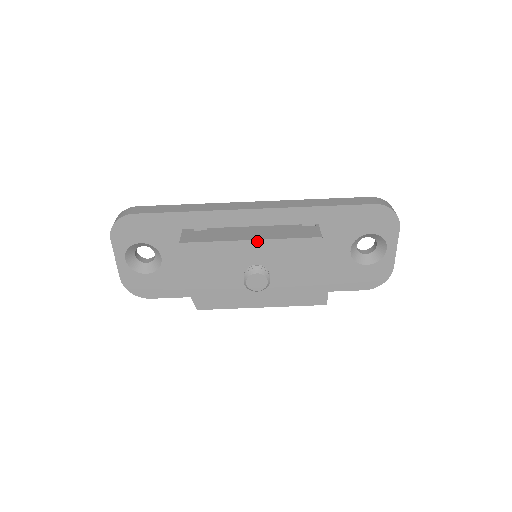
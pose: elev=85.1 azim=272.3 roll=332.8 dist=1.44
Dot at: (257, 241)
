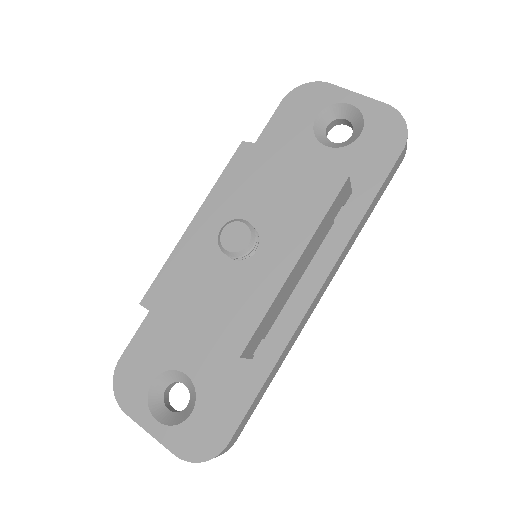
Dot at: (198, 215)
